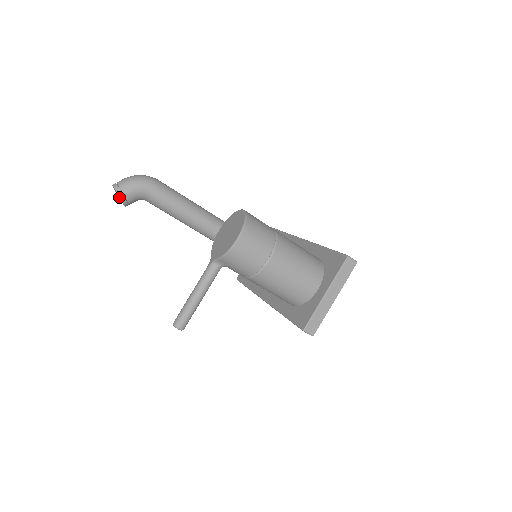
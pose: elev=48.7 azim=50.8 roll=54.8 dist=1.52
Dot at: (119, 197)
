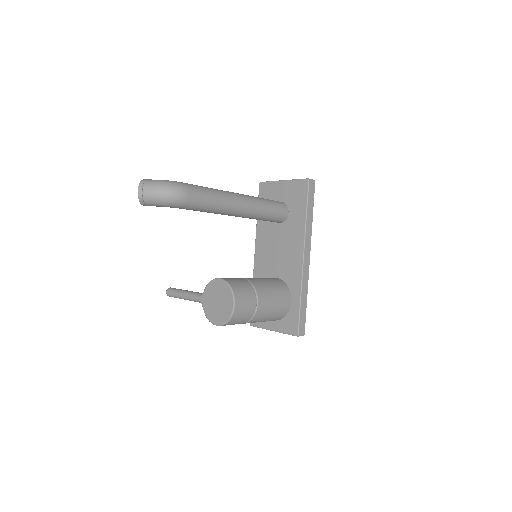
Dot at: occluded
